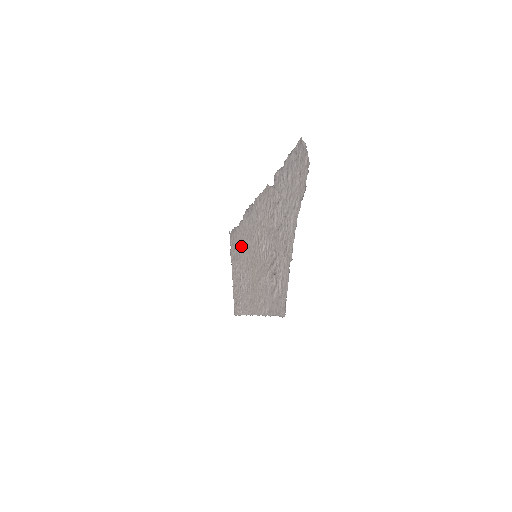
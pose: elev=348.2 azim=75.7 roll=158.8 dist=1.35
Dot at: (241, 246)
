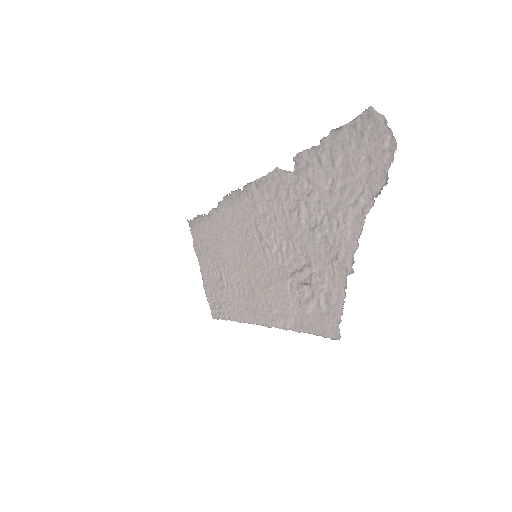
Dot at: (218, 240)
